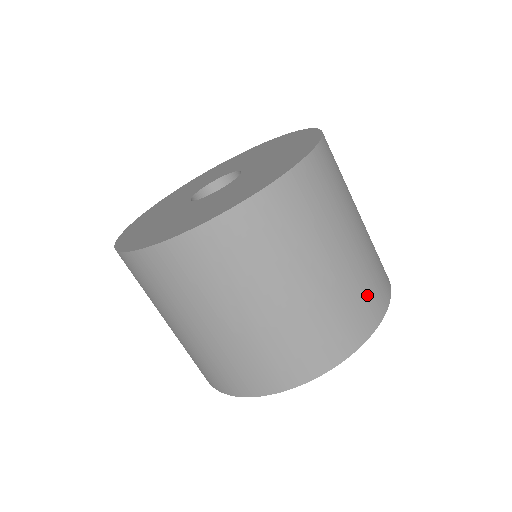
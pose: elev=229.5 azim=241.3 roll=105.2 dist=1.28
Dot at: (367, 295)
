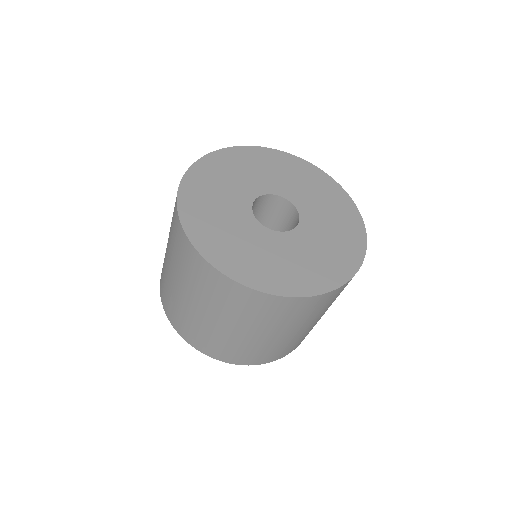
Dot at: occluded
